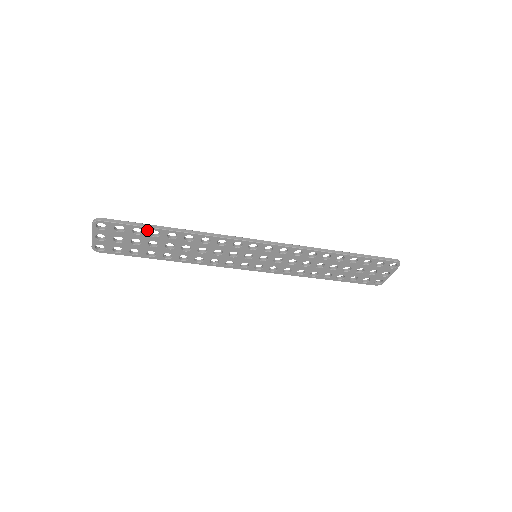
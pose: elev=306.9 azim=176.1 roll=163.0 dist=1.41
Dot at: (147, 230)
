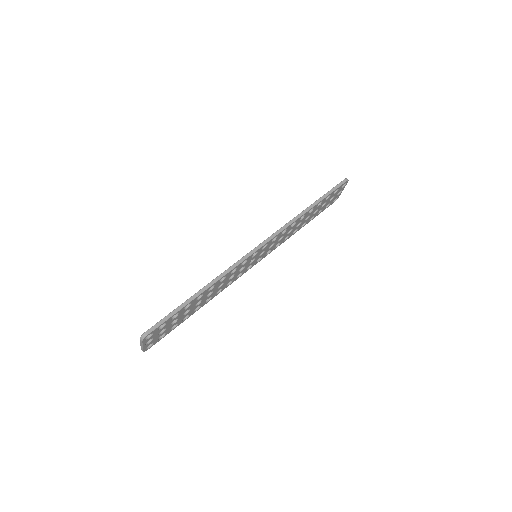
Dot at: (181, 310)
